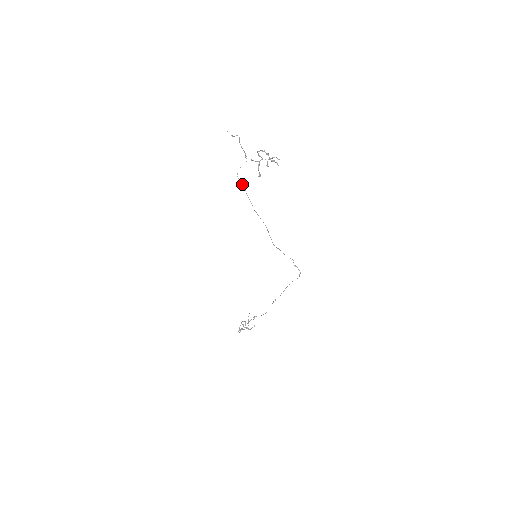
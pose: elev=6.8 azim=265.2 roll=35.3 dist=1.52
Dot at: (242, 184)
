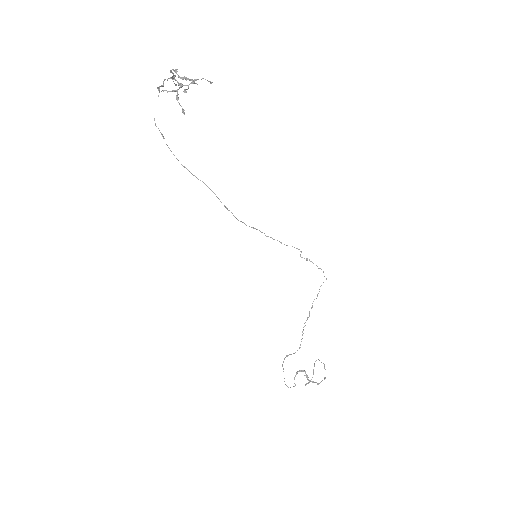
Dot at: occluded
